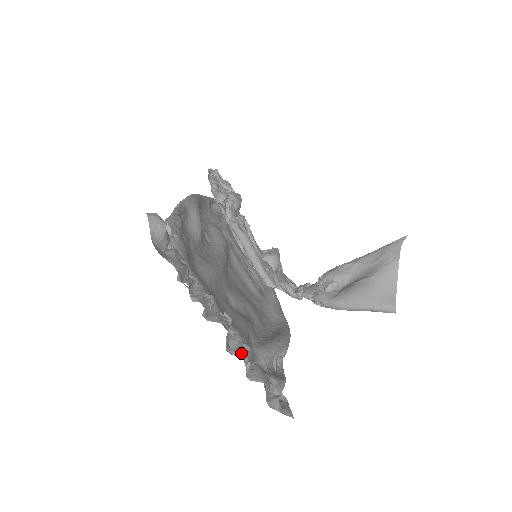
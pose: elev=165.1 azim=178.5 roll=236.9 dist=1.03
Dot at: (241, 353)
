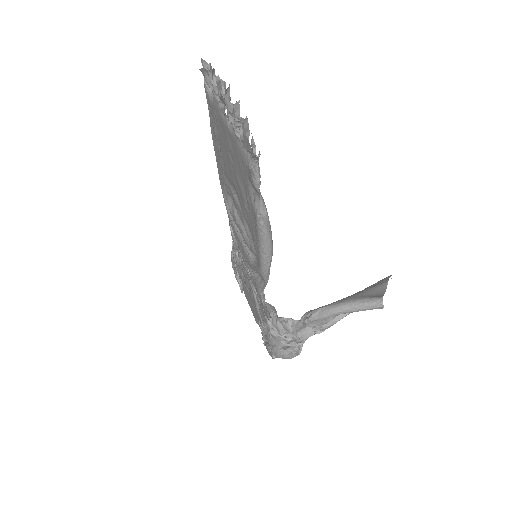
Dot at: occluded
